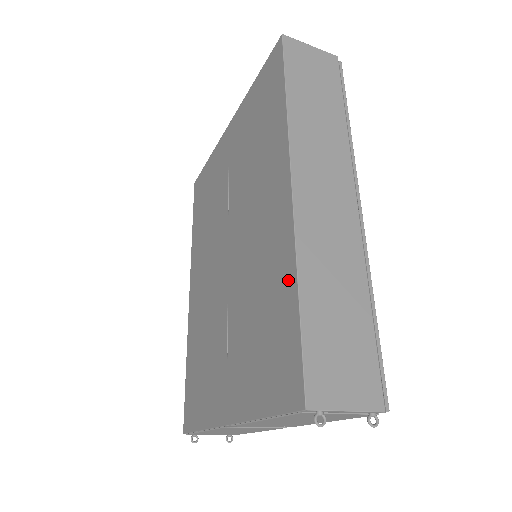
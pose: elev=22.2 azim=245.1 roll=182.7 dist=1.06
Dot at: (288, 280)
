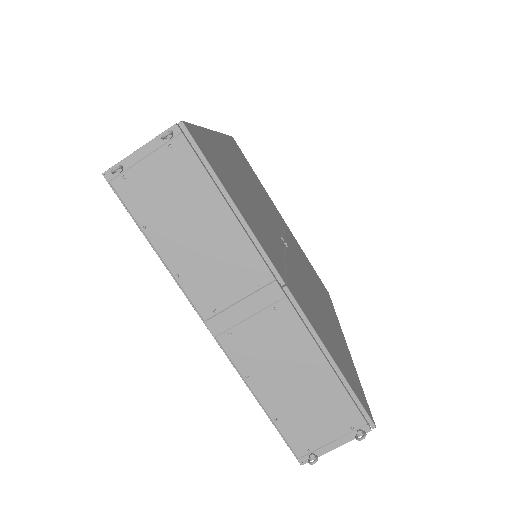
Dot at: occluded
